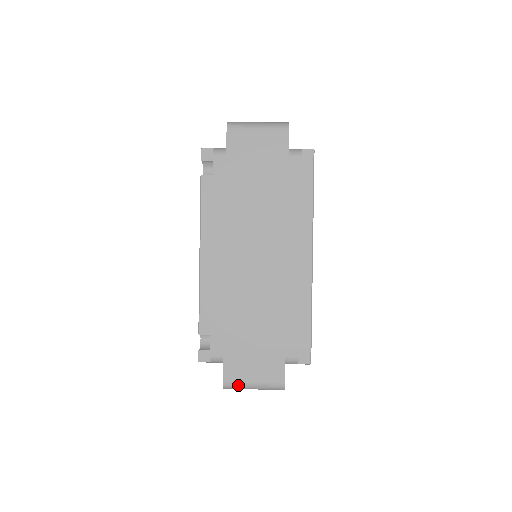
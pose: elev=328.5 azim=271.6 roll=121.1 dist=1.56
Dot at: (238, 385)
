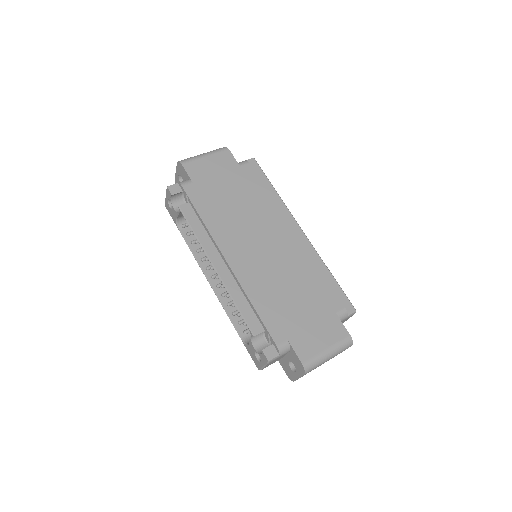
Dot at: (316, 360)
